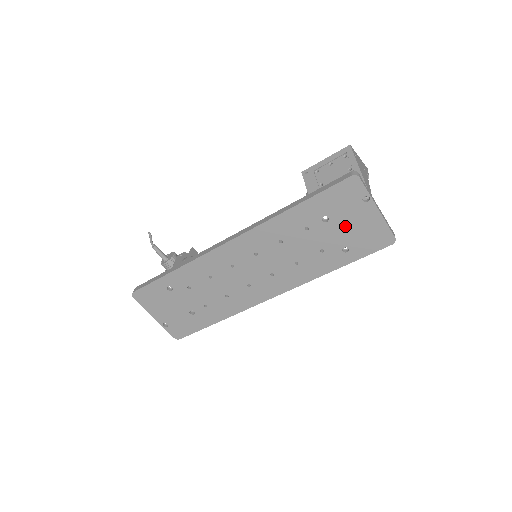
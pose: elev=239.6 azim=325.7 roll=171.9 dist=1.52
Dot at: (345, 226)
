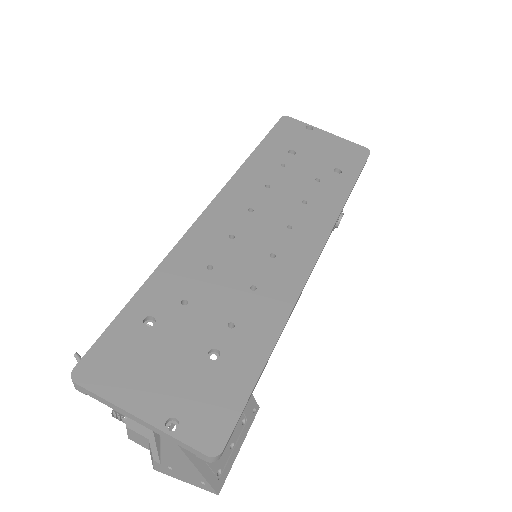
Dot at: (315, 152)
